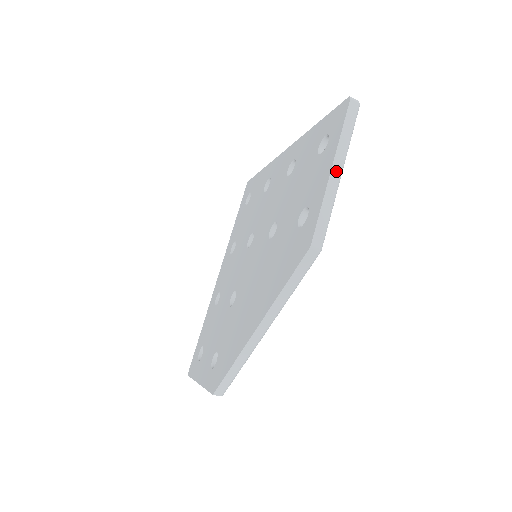
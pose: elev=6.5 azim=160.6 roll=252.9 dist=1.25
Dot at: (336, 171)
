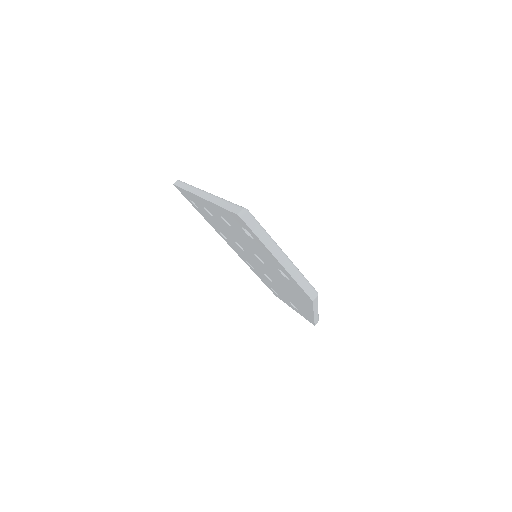
Dot at: (281, 259)
